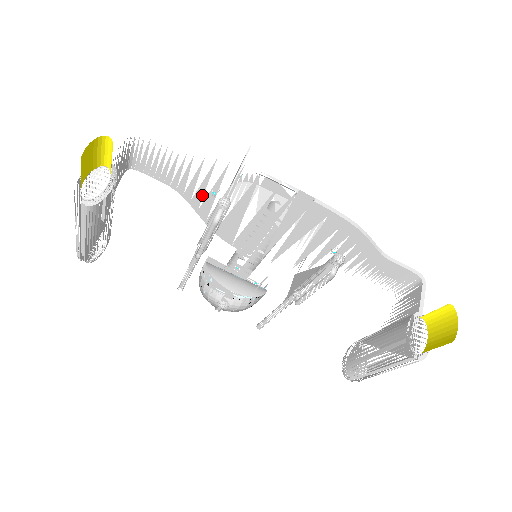
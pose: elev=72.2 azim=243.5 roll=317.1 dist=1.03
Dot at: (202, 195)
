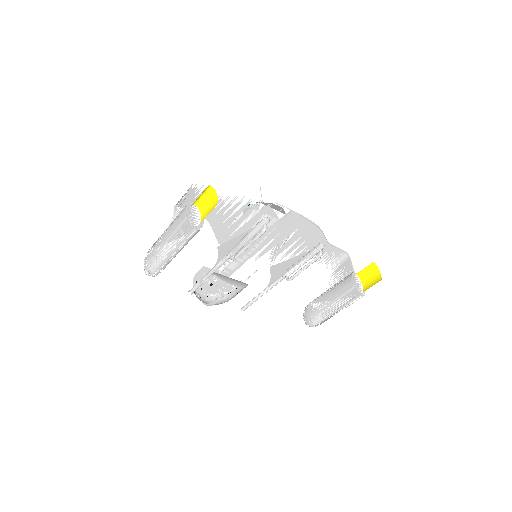
Dot at: occluded
